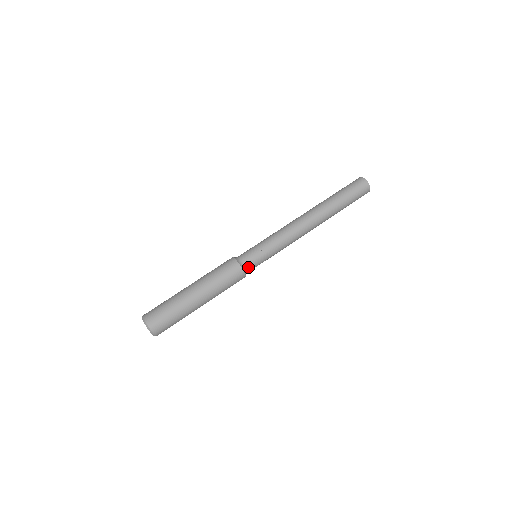
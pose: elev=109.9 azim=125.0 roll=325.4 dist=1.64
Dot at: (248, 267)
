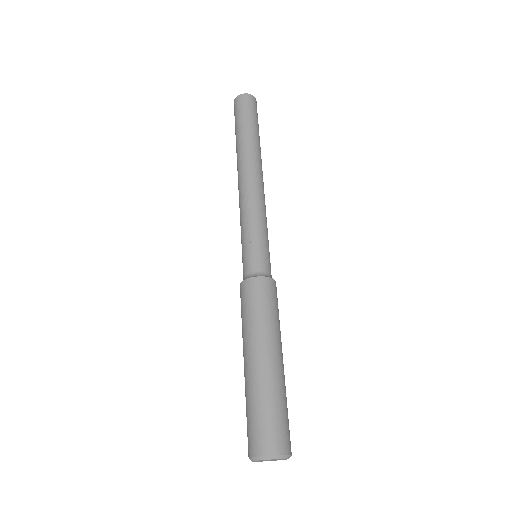
Dot at: occluded
